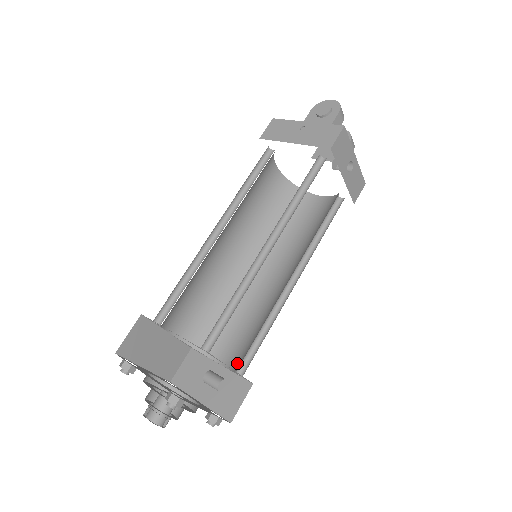
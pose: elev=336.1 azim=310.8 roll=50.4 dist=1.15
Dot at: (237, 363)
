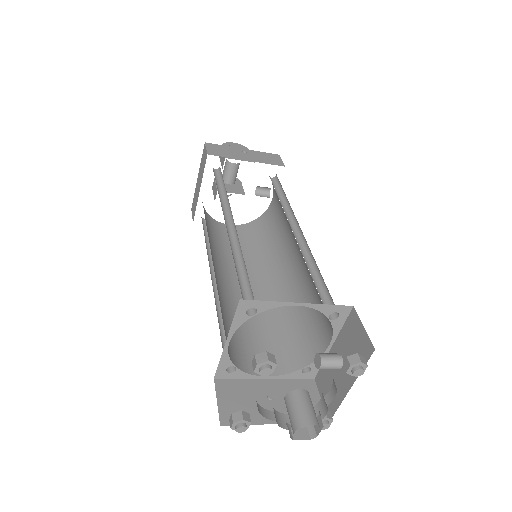
Dot at: (294, 362)
